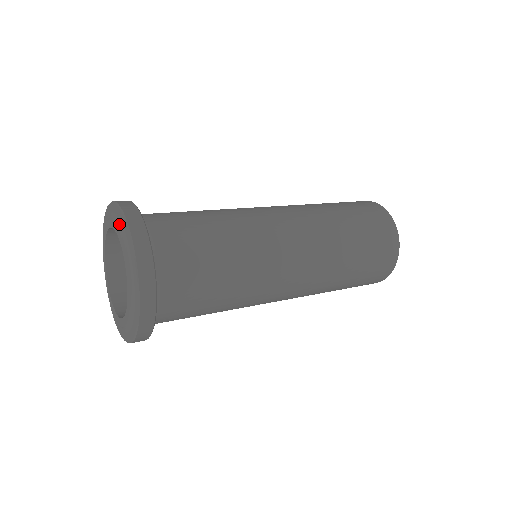
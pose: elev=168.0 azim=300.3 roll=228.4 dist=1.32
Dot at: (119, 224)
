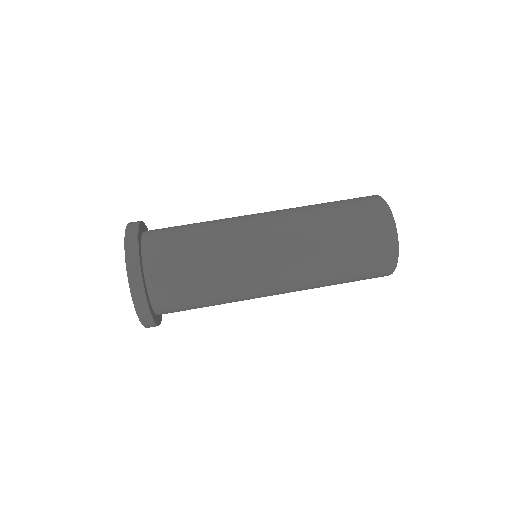
Dot at: occluded
